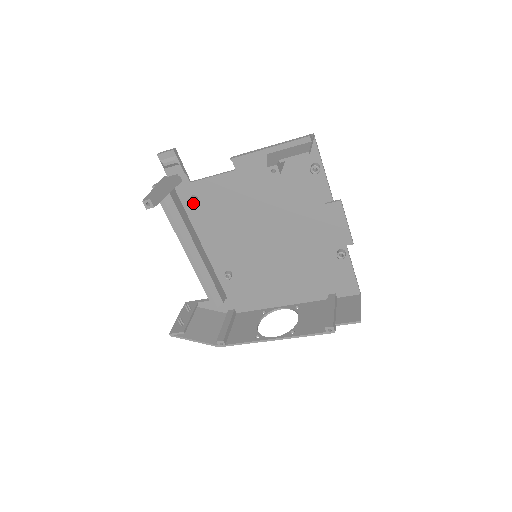
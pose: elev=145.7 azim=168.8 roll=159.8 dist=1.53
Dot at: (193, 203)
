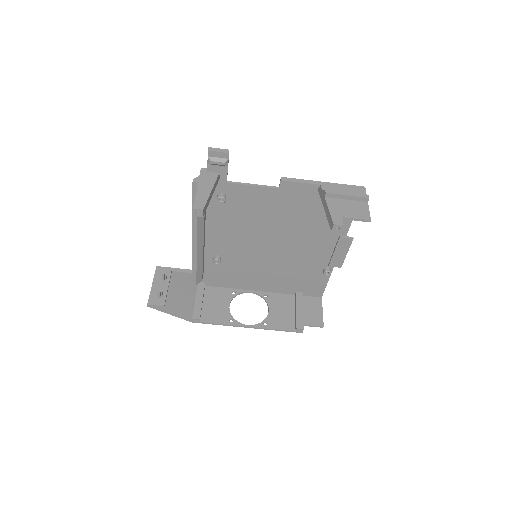
Dot at: (221, 201)
